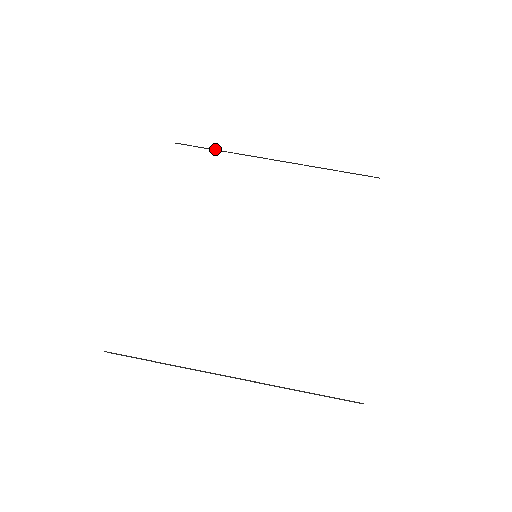
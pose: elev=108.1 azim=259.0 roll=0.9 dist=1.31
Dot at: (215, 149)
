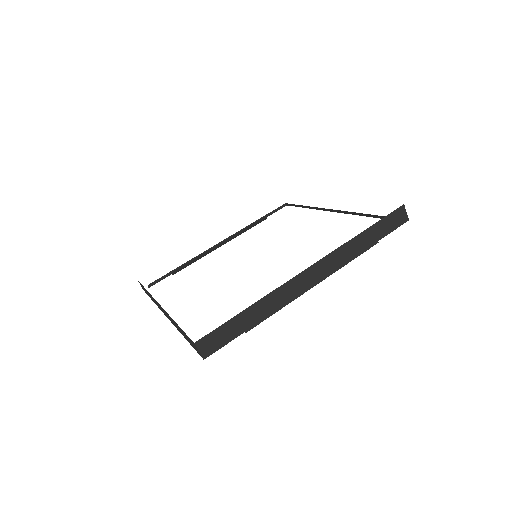
Dot at: (178, 267)
